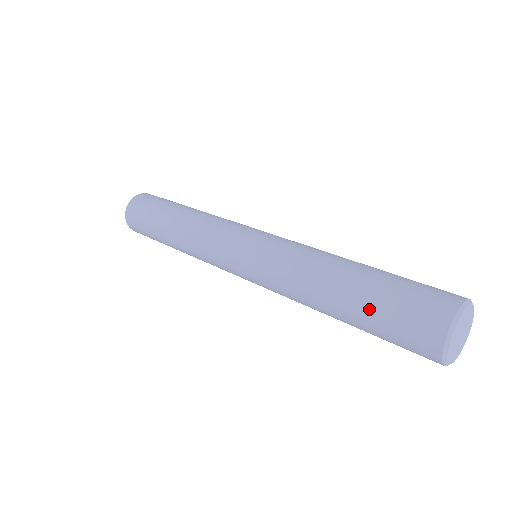
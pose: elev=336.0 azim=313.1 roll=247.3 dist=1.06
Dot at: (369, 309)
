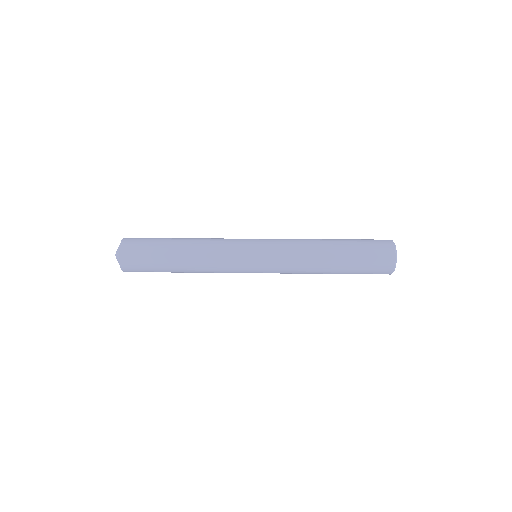
Dot at: (353, 244)
